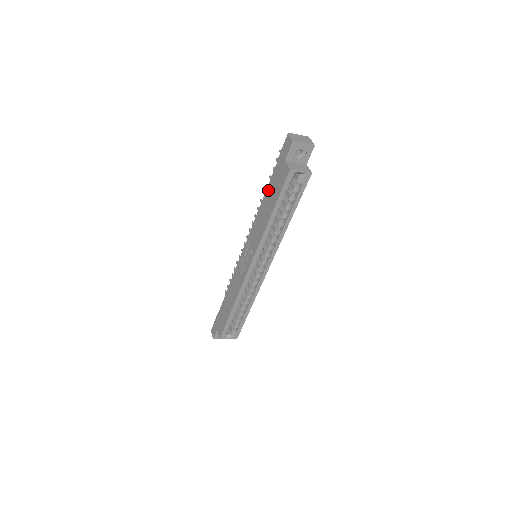
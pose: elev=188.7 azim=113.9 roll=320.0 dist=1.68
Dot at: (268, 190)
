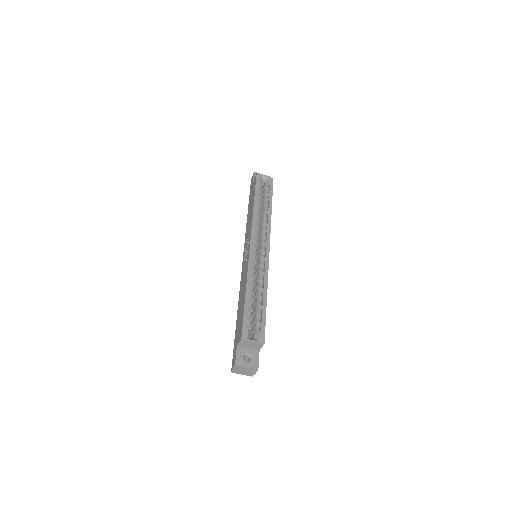
Dot at: (249, 207)
